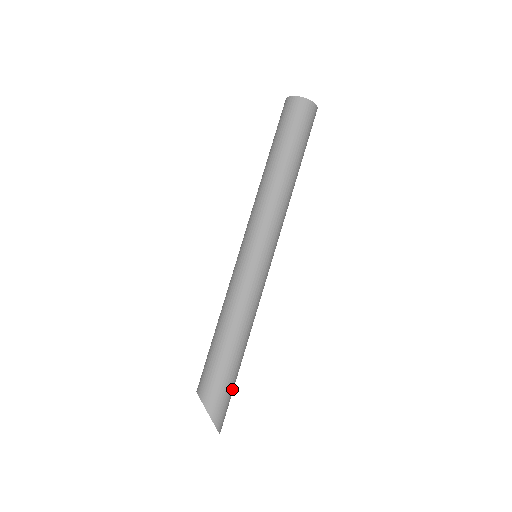
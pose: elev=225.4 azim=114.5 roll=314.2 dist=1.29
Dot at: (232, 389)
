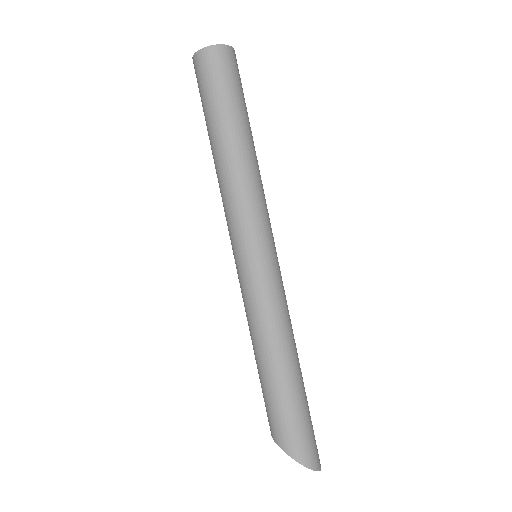
Dot at: (305, 417)
